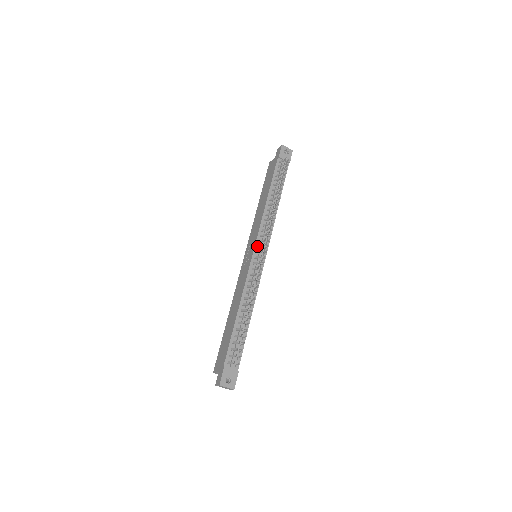
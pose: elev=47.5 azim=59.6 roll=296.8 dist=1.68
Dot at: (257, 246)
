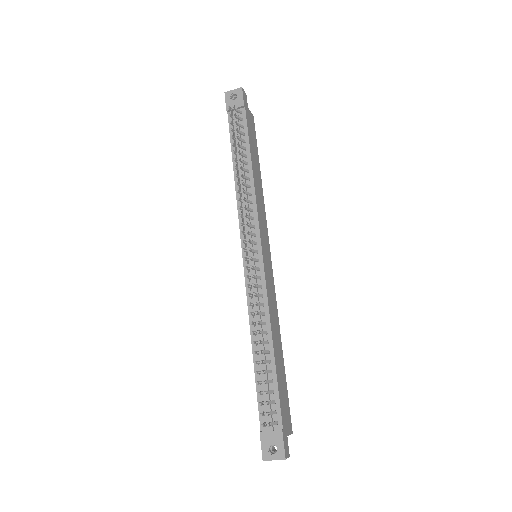
Dot at: (244, 246)
